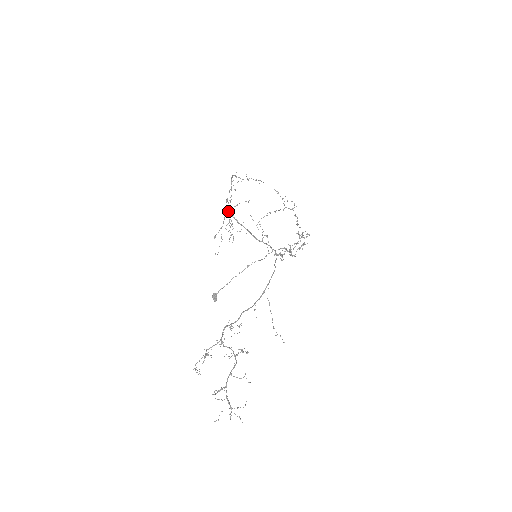
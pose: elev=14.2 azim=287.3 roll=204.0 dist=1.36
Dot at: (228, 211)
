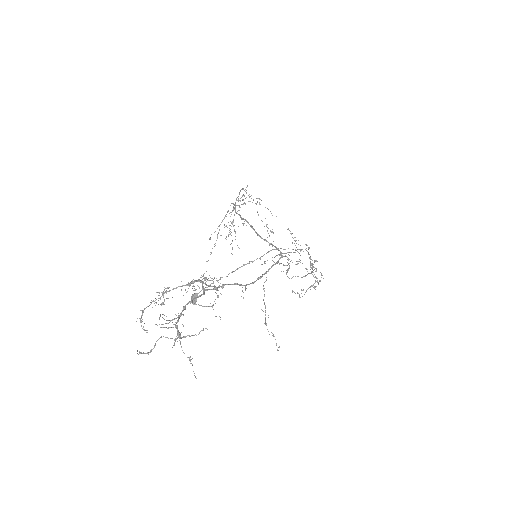
Dot at: occluded
